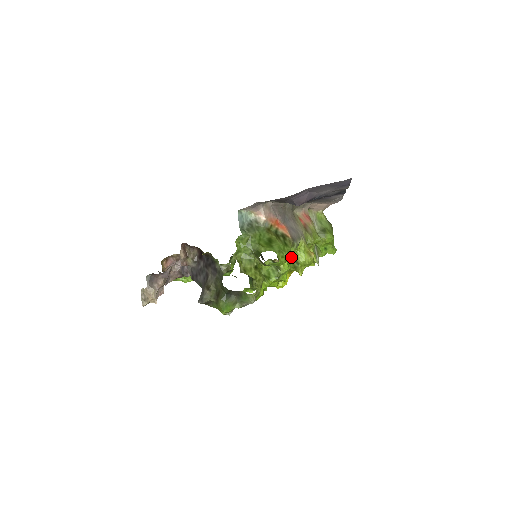
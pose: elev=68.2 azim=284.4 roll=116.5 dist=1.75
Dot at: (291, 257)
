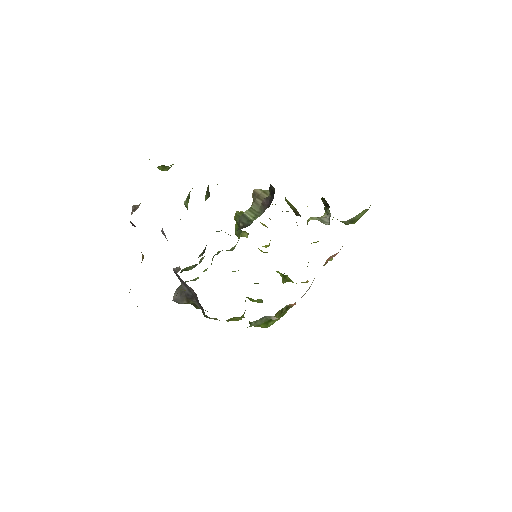
Dot at: occluded
